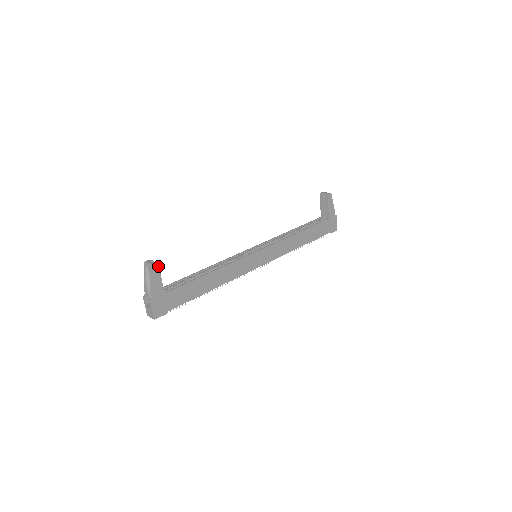
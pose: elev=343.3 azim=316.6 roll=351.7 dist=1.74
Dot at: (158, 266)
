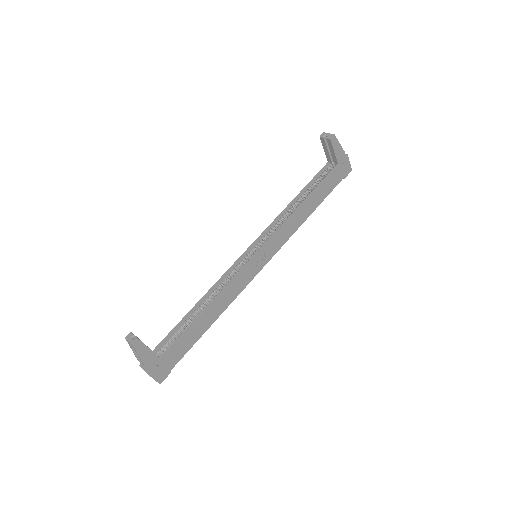
Dot at: (141, 342)
